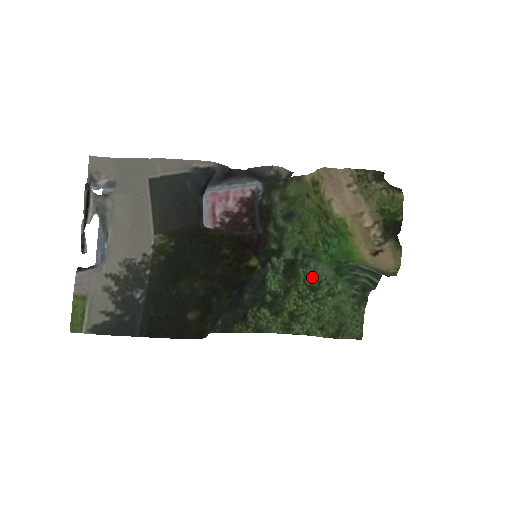
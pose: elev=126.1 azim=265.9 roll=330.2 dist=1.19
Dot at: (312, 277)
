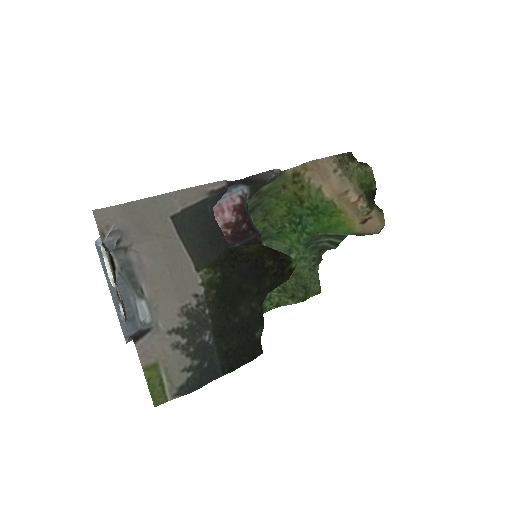
Dot at: occluded
